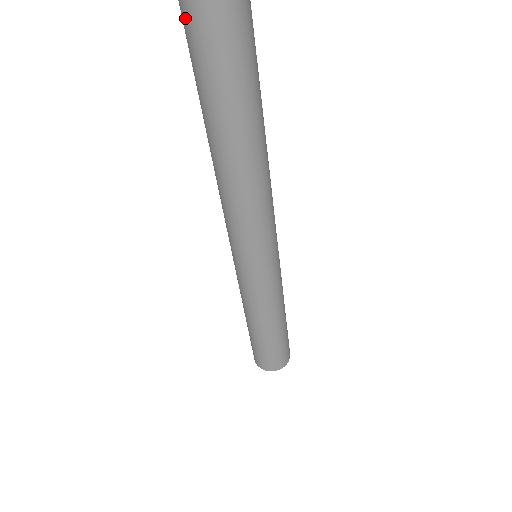
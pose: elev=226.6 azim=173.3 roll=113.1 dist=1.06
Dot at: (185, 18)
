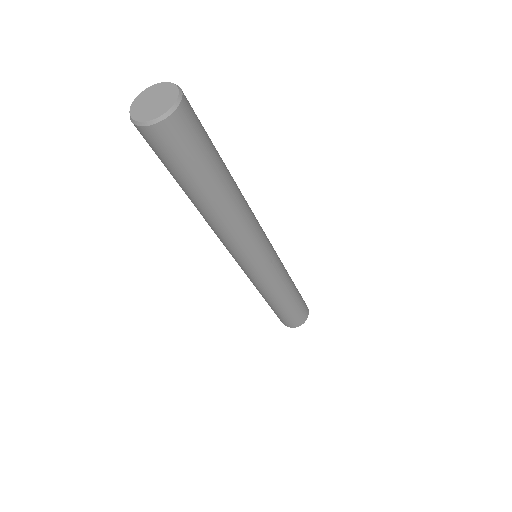
Dot at: occluded
